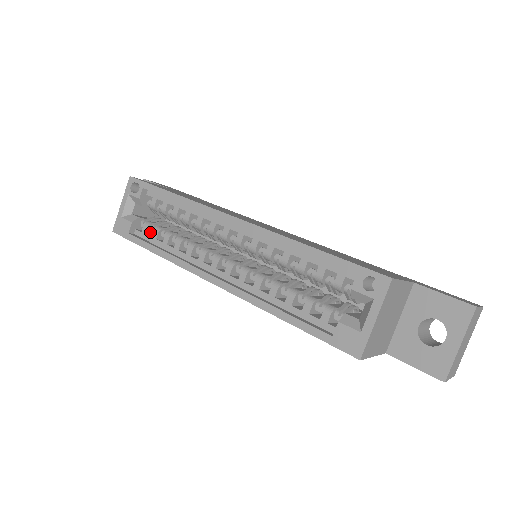
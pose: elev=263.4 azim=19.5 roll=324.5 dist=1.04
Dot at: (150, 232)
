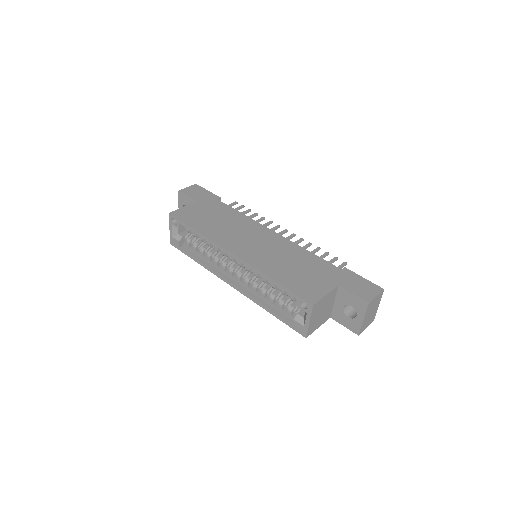
Dot at: (192, 245)
